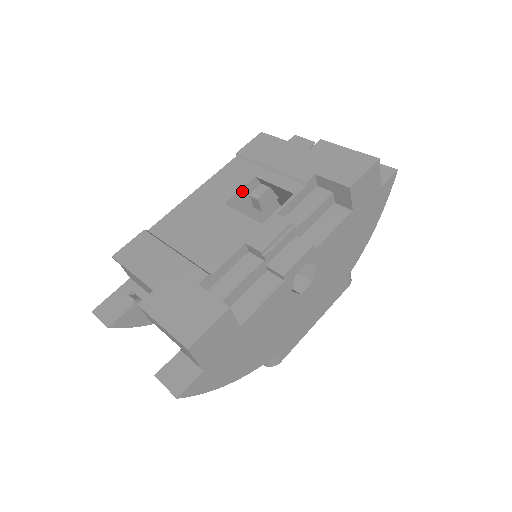
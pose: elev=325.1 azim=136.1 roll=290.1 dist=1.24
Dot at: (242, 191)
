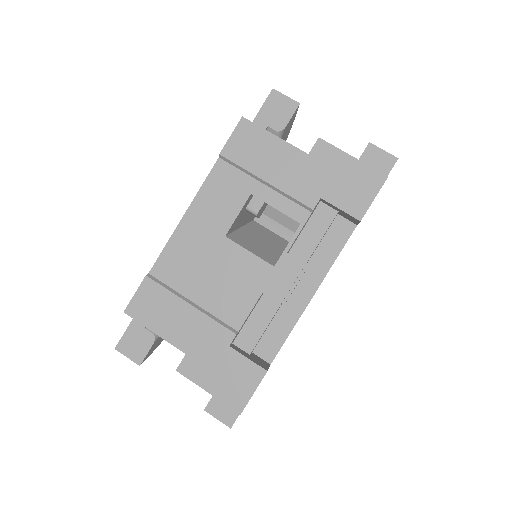
Dot at: (239, 213)
